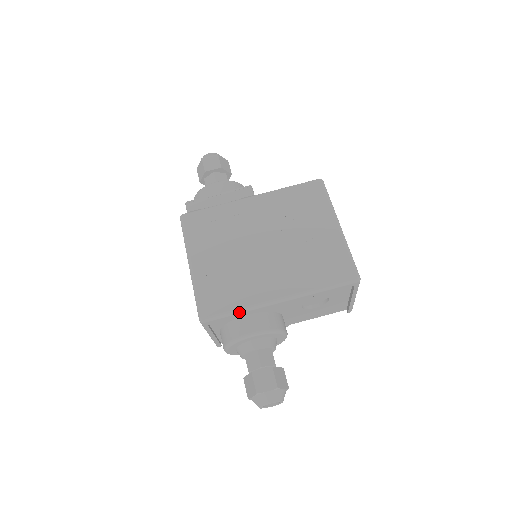
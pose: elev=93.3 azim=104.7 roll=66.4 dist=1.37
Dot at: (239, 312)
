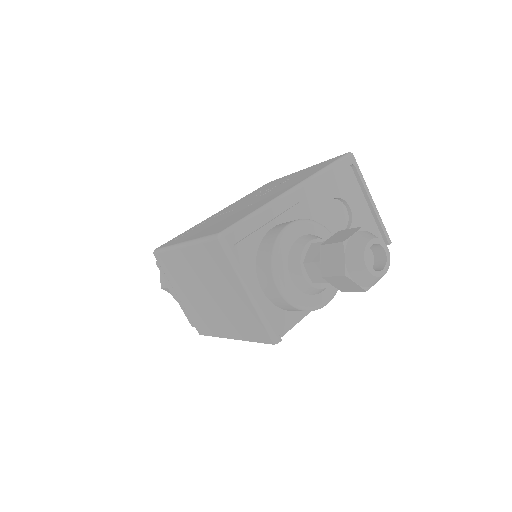
Dot at: (258, 212)
